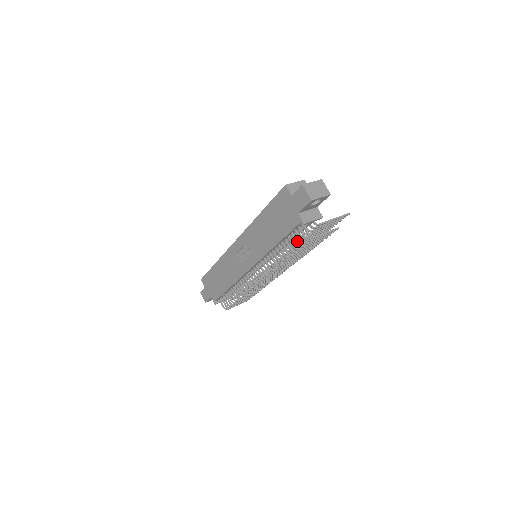
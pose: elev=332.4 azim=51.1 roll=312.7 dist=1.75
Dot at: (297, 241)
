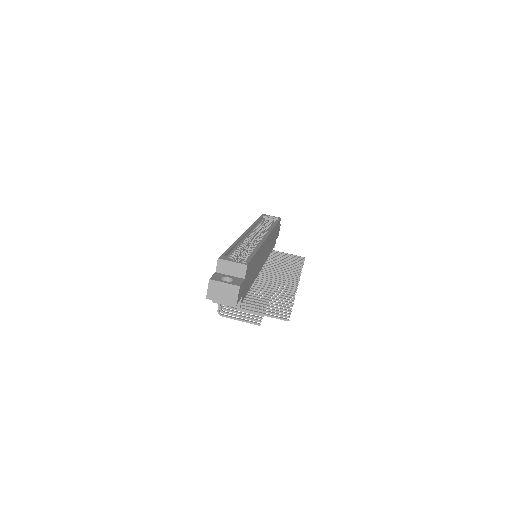
Dot at: occluded
